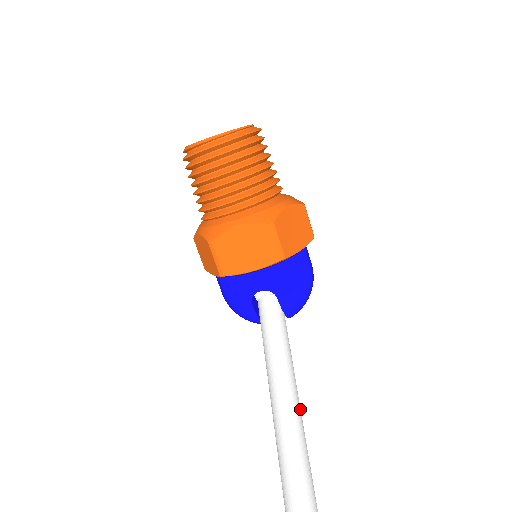
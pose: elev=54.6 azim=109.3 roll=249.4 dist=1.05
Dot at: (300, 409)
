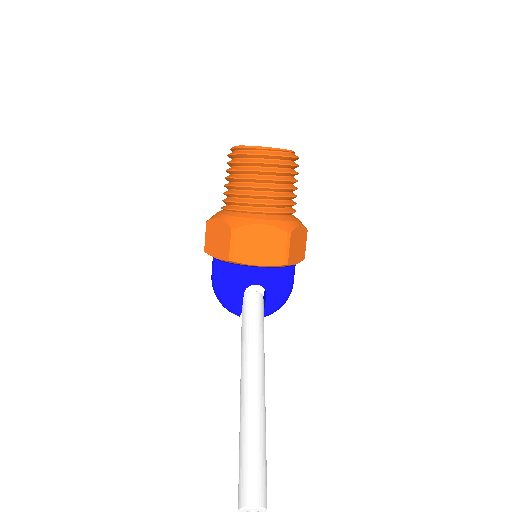
Dot at: occluded
